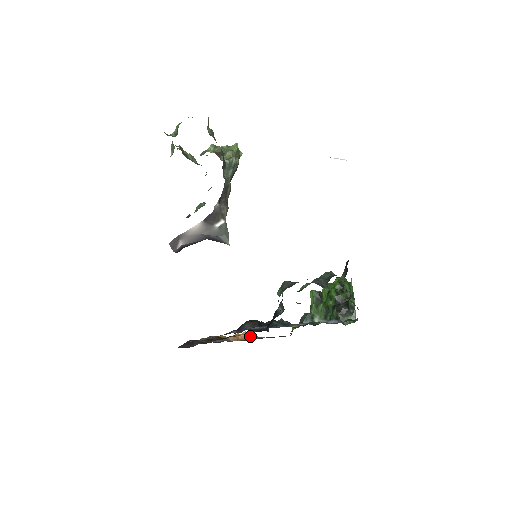
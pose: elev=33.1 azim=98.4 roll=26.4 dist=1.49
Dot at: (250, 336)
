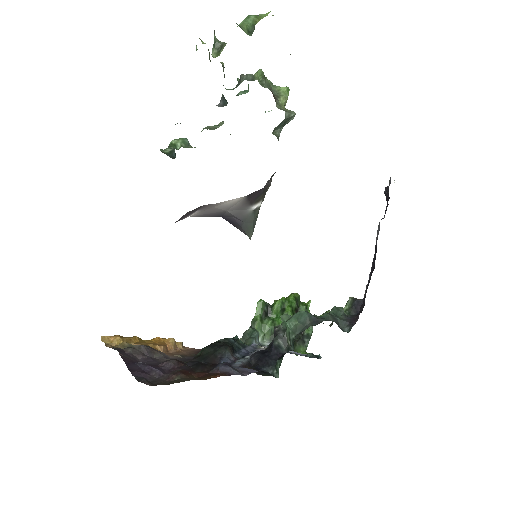
Dot at: (175, 344)
